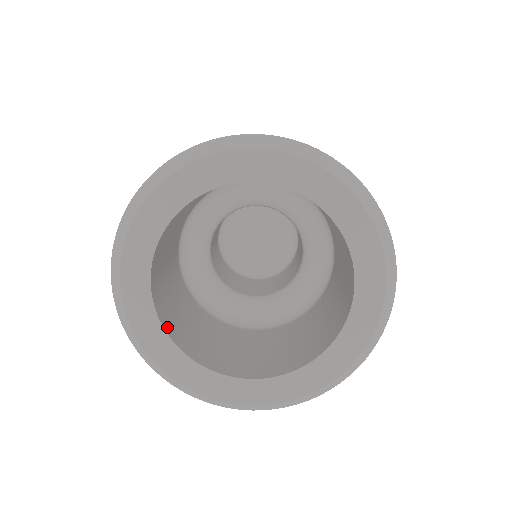
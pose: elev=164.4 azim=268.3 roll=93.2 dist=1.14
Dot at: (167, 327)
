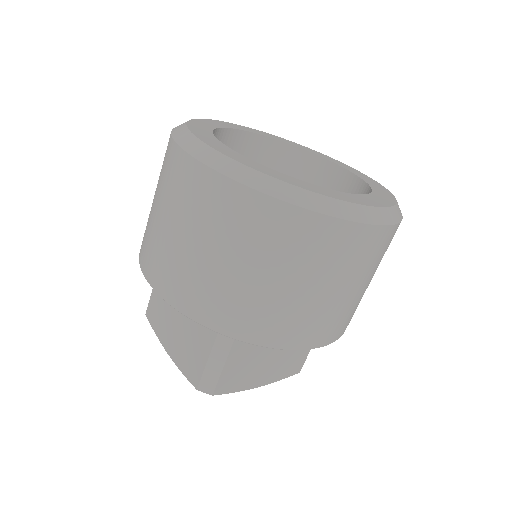
Dot at: occluded
